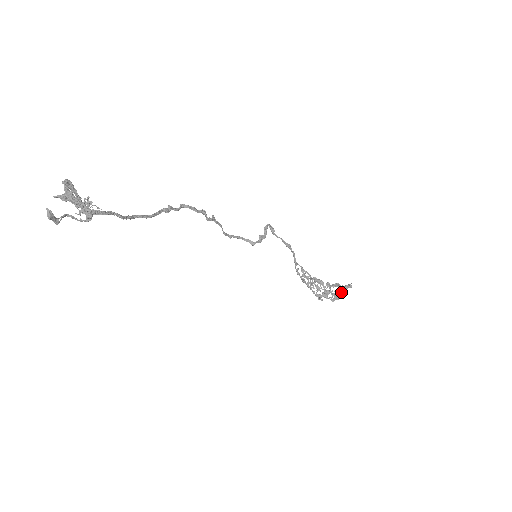
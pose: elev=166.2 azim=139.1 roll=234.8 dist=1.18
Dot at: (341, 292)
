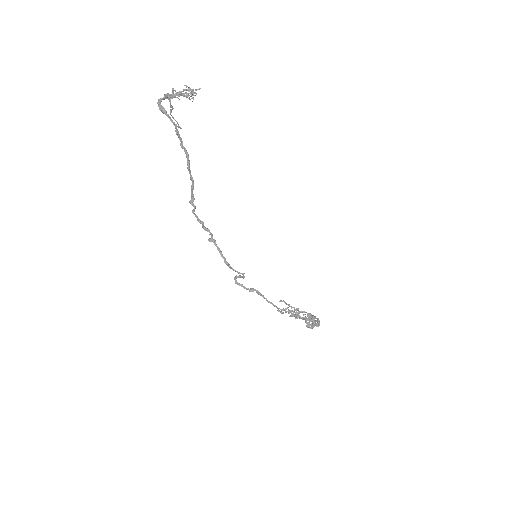
Dot at: (315, 317)
